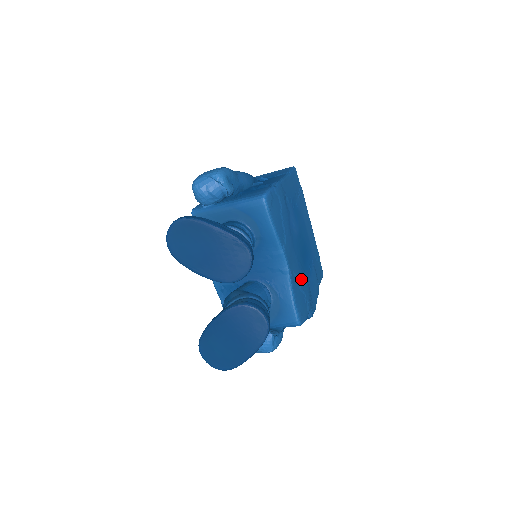
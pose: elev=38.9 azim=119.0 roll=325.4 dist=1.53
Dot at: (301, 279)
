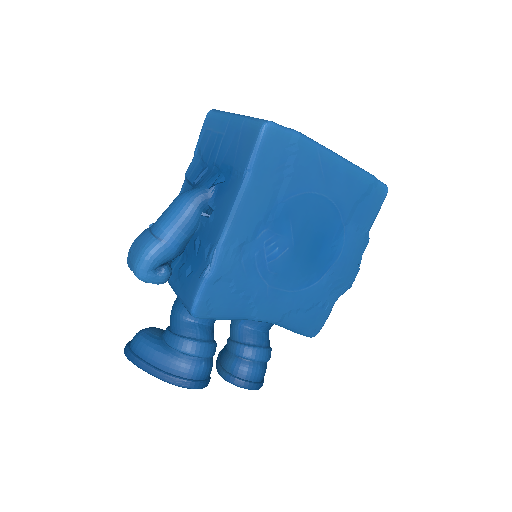
Dot at: (306, 298)
